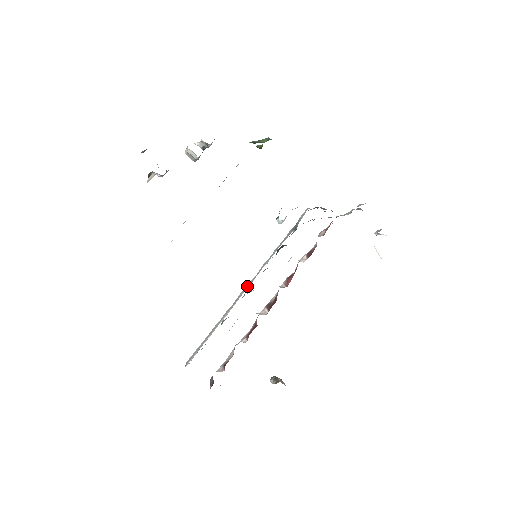
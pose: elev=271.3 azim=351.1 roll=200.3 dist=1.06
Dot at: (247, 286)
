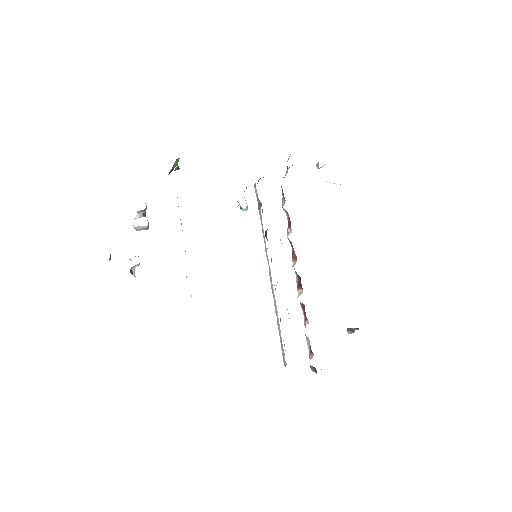
Dot at: (270, 277)
